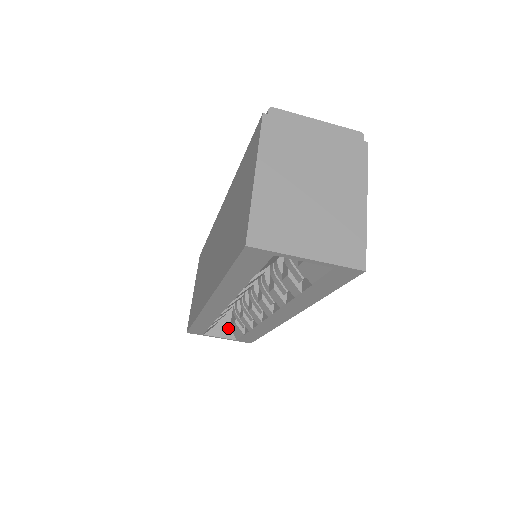
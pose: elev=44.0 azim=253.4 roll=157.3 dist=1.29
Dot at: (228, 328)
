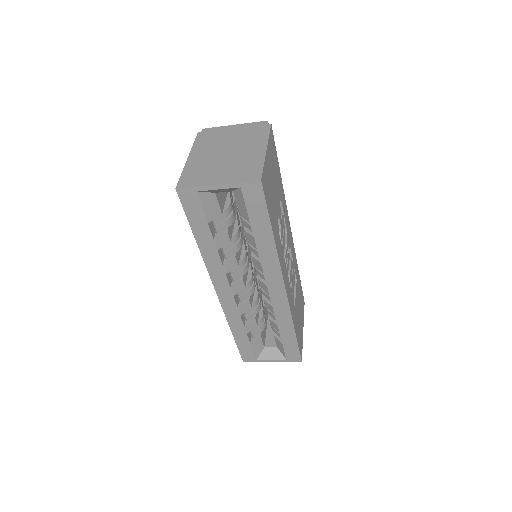
Dot at: (275, 348)
